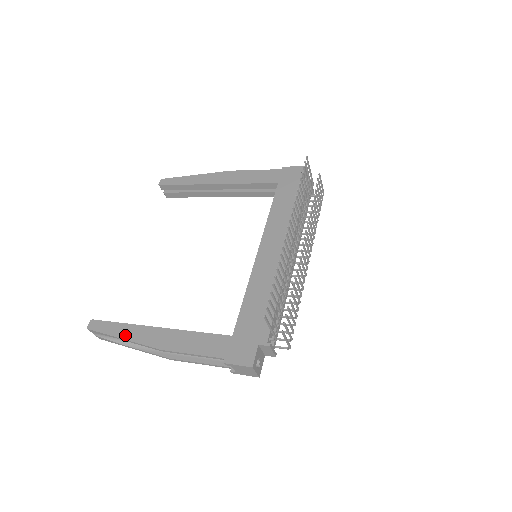
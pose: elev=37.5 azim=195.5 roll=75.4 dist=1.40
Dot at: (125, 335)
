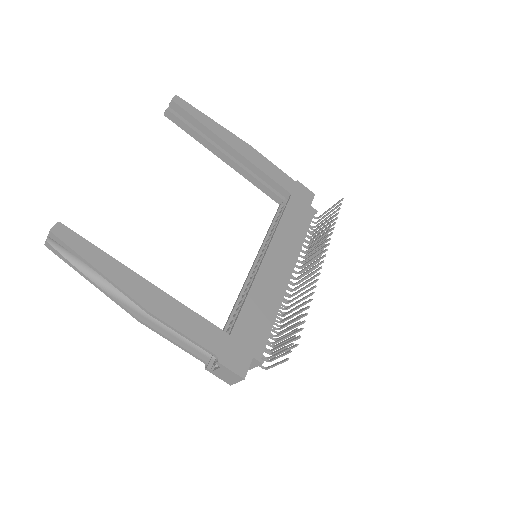
Dot at: (106, 270)
